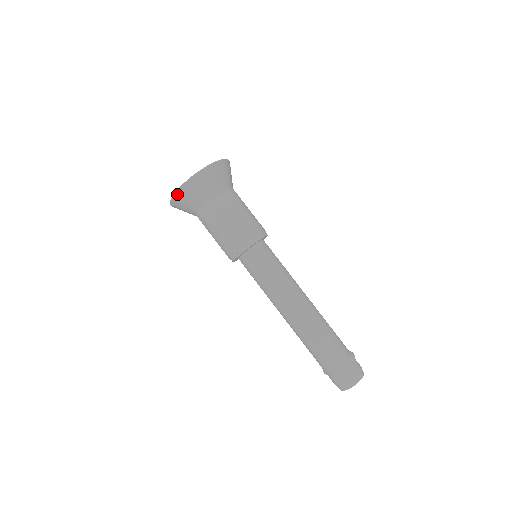
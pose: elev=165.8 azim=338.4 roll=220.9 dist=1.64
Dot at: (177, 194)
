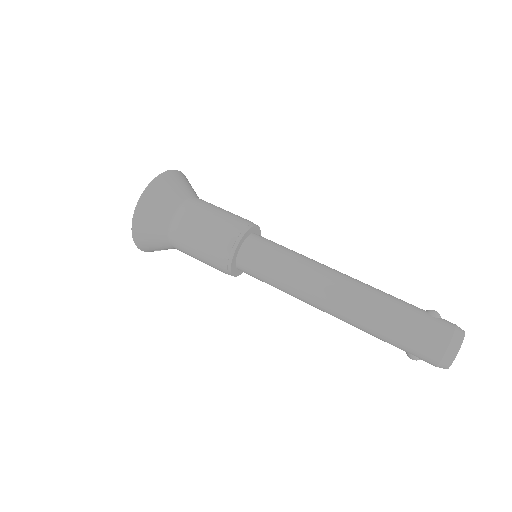
Dot at: (135, 218)
